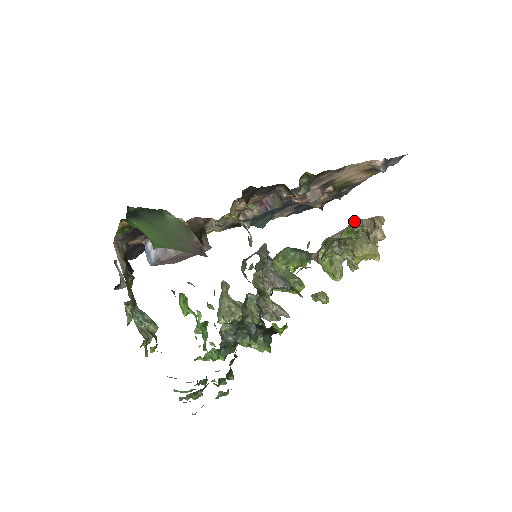
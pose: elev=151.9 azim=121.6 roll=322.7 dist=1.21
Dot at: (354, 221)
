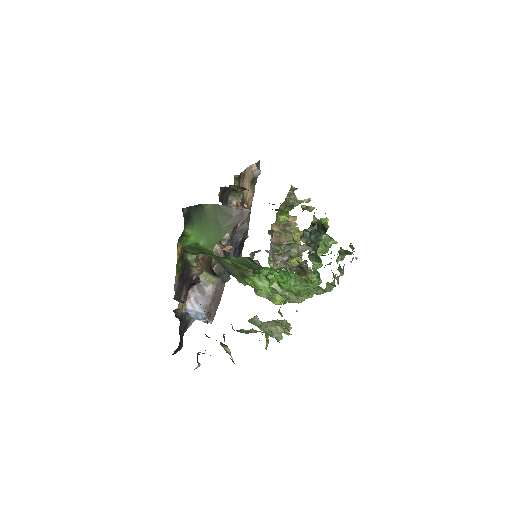
Dot at: (272, 225)
